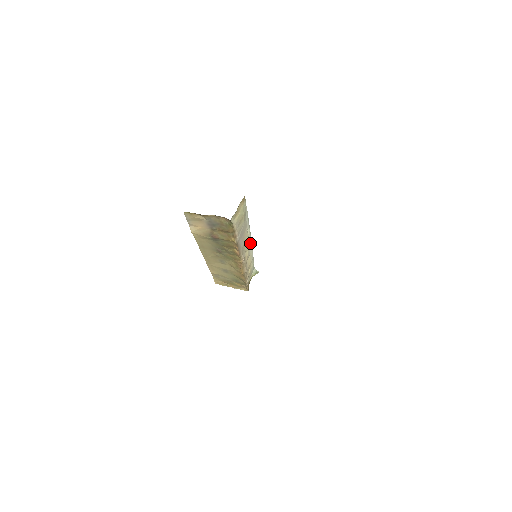
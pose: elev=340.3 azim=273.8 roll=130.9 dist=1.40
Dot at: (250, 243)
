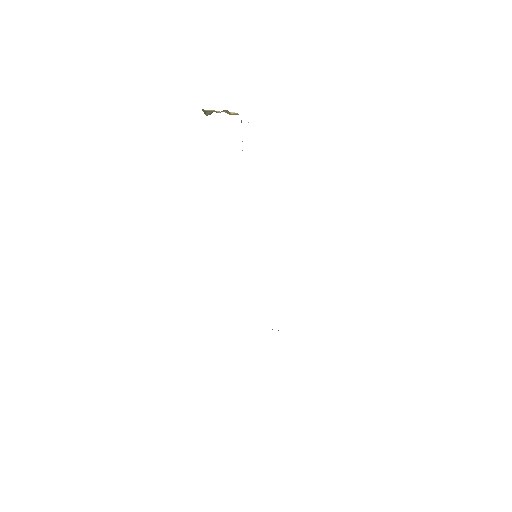
Dot at: occluded
